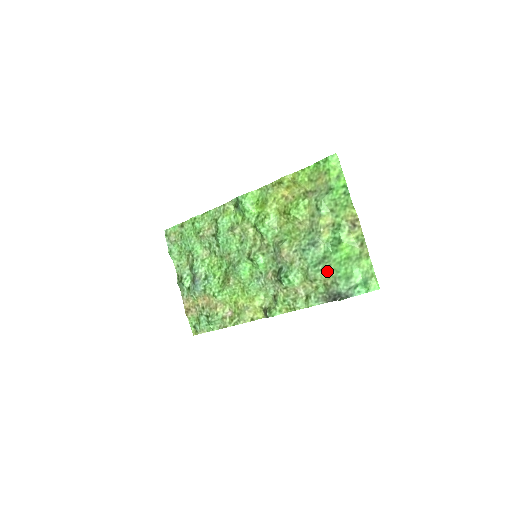
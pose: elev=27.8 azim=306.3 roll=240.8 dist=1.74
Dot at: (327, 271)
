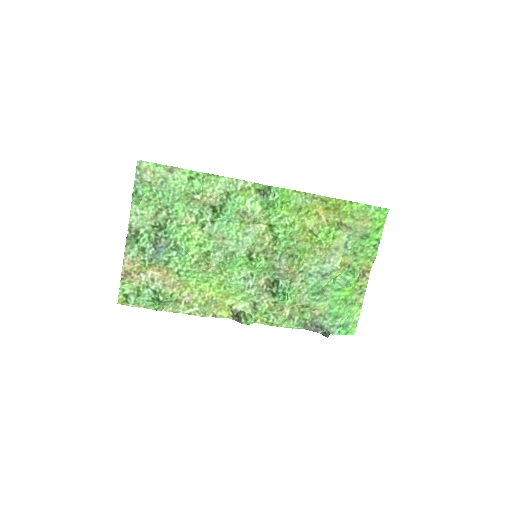
Dot at: (322, 303)
